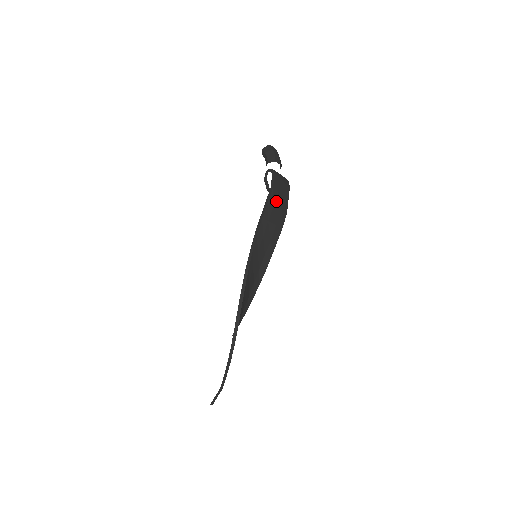
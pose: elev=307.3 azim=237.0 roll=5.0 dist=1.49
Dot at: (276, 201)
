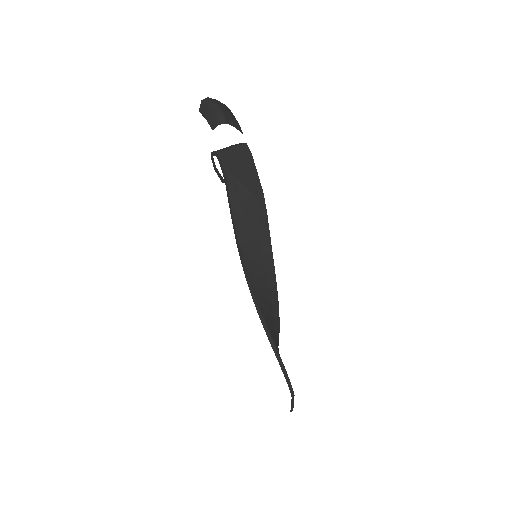
Dot at: (240, 191)
